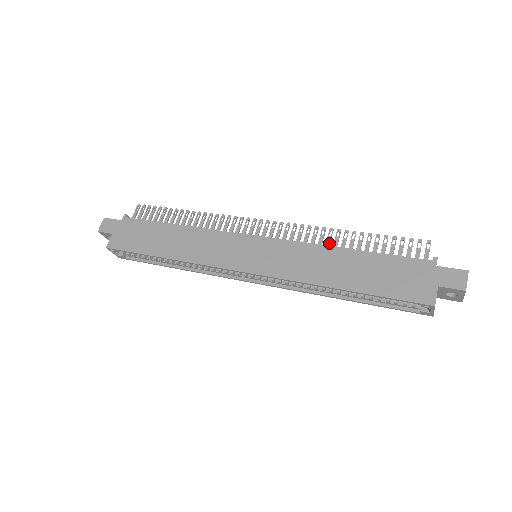
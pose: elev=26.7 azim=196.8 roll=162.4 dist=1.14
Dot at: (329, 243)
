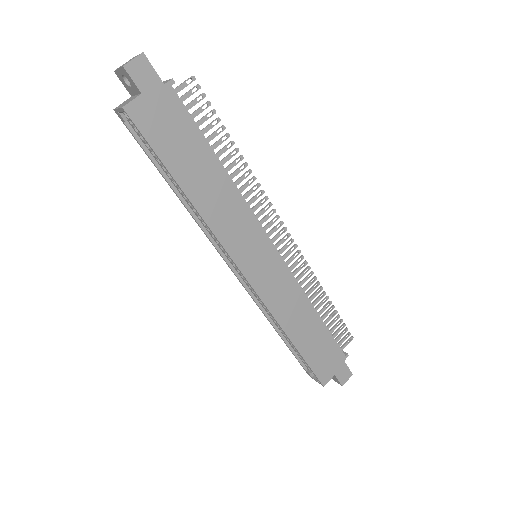
Dot at: occluded
